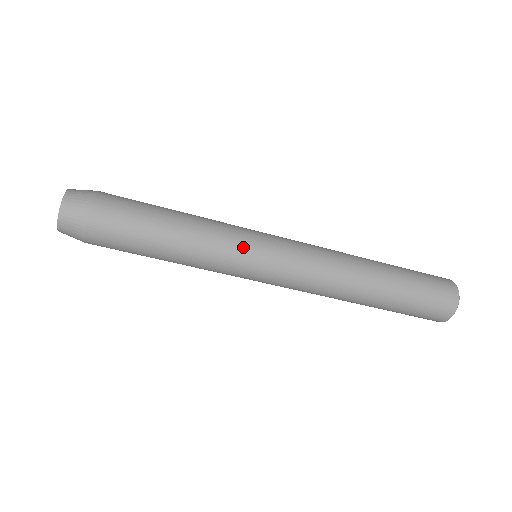
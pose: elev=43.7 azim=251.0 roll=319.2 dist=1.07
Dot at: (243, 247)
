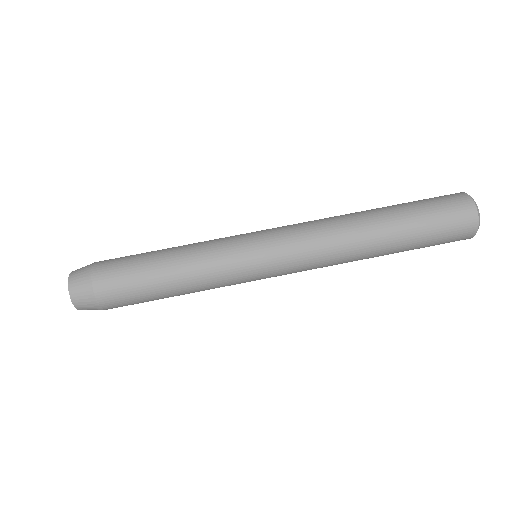
Dot at: (232, 236)
